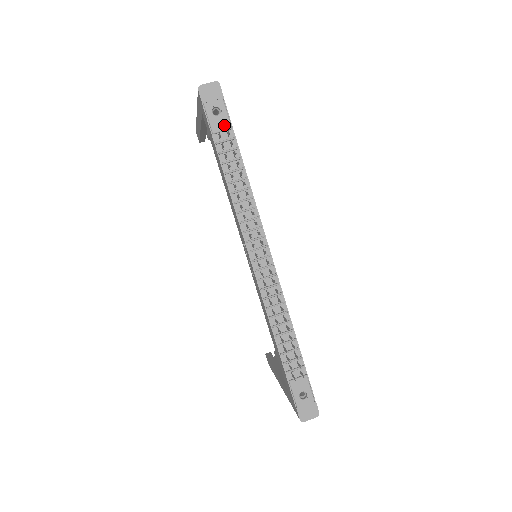
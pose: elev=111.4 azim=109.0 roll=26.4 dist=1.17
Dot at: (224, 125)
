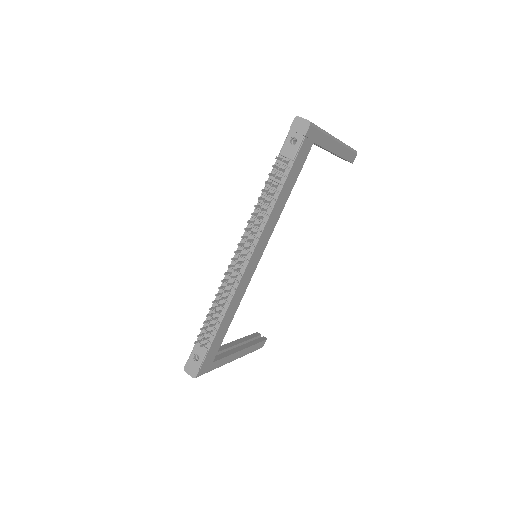
Dot at: (290, 154)
